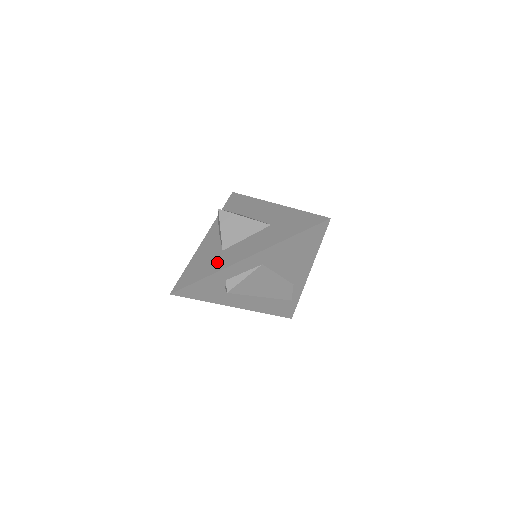
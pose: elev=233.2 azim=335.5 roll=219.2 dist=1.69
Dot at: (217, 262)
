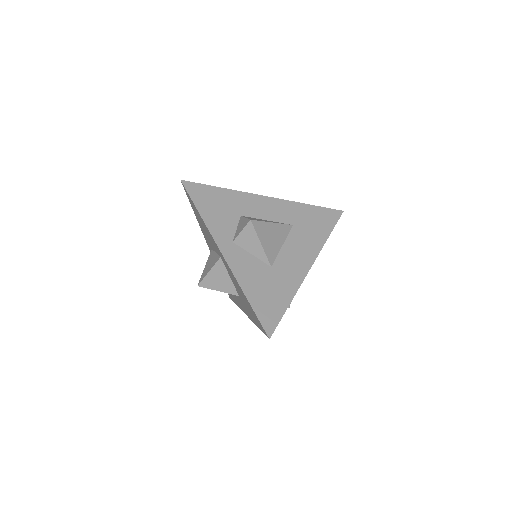
Dot at: (283, 282)
